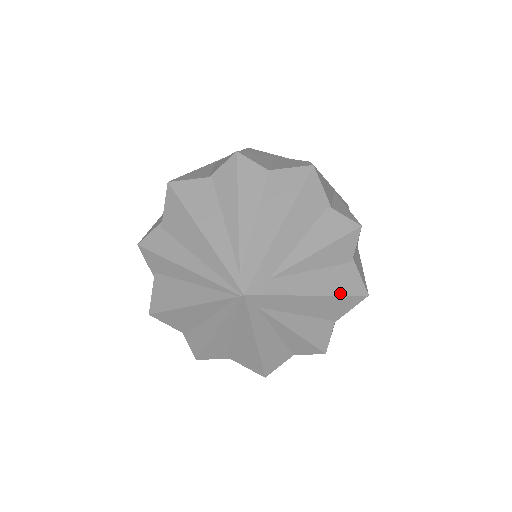
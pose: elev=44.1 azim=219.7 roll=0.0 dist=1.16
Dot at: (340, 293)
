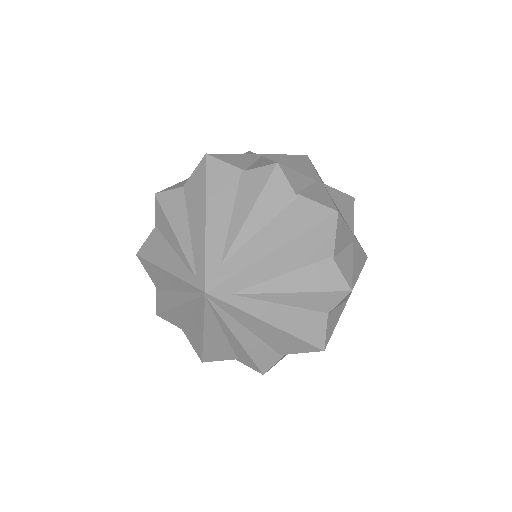
Dot at: (303, 230)
